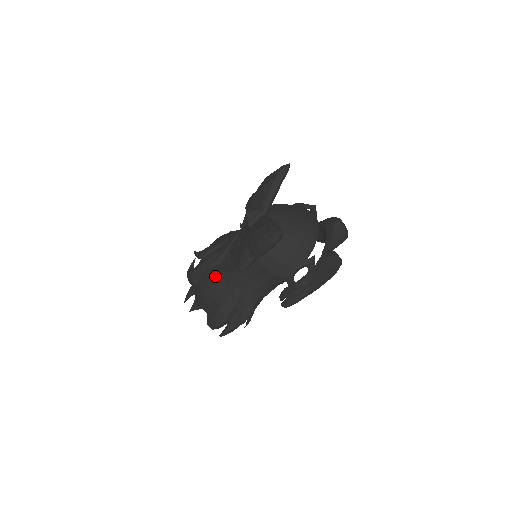
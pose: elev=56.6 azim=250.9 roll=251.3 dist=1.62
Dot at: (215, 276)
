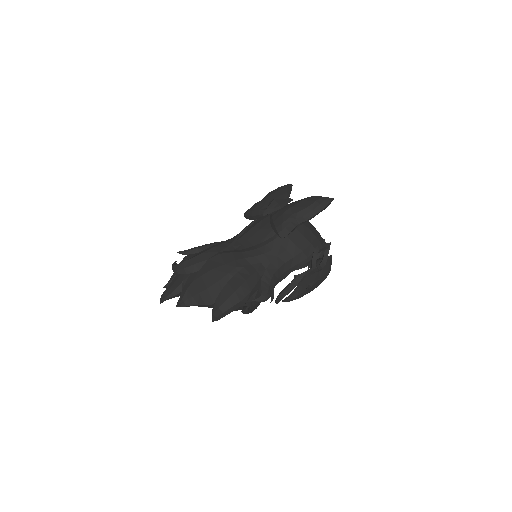
Dot at: (232, 255)
